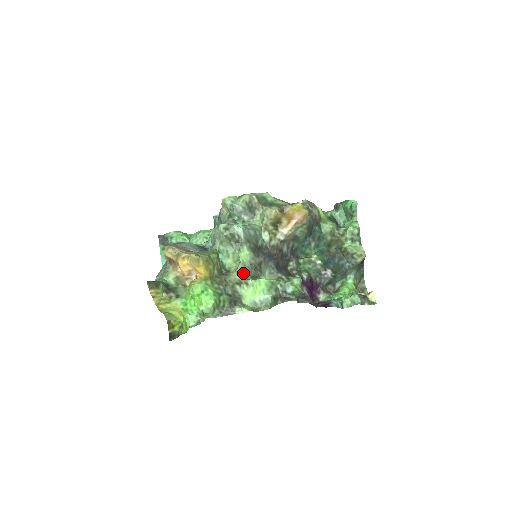
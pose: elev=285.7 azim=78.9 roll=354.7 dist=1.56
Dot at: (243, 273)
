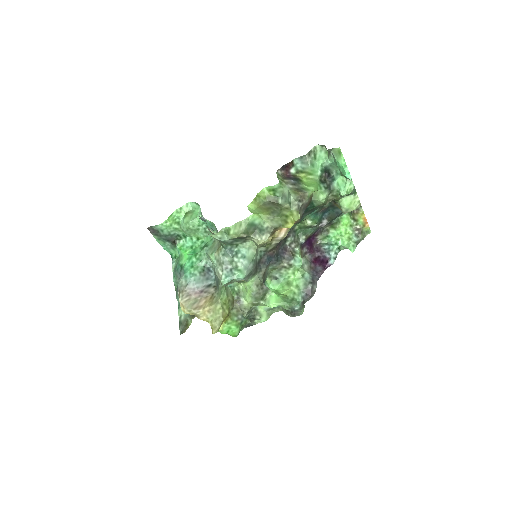
Dot at: (253, 299)
